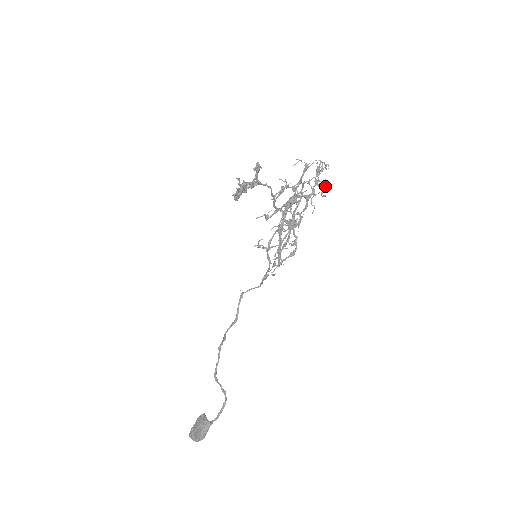
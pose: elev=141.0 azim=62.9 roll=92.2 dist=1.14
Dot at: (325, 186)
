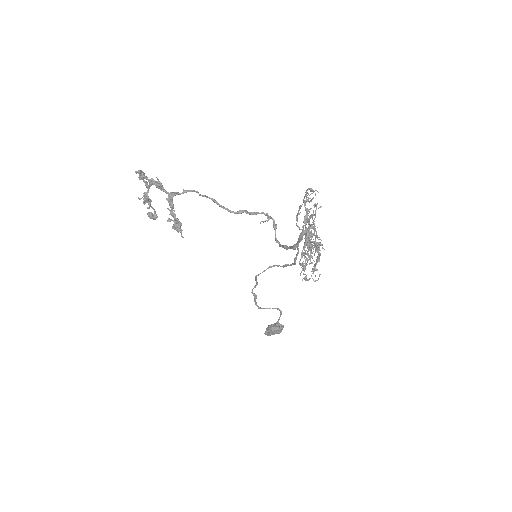
Dot at: occluded
